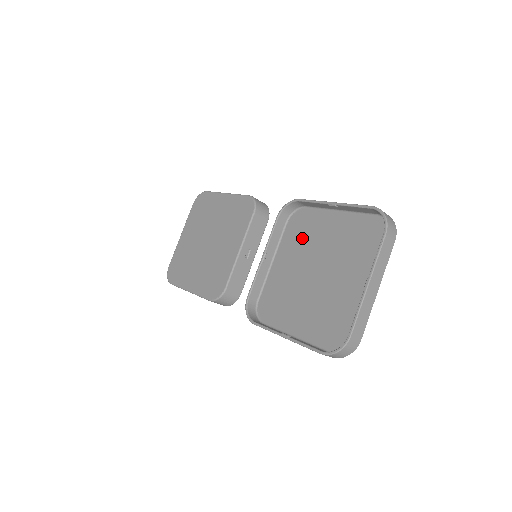
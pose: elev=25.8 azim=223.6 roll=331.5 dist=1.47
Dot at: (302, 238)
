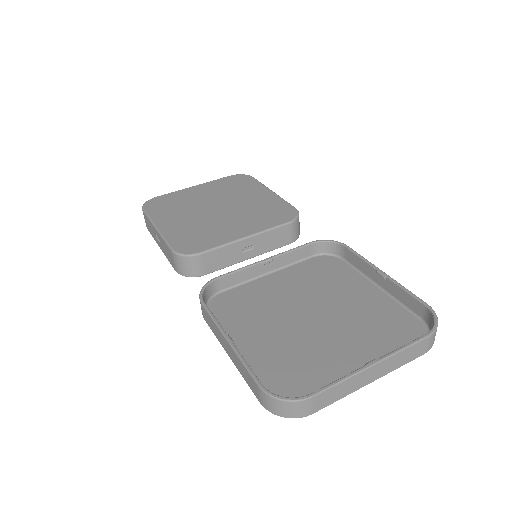
Dot at: (319, 279)
